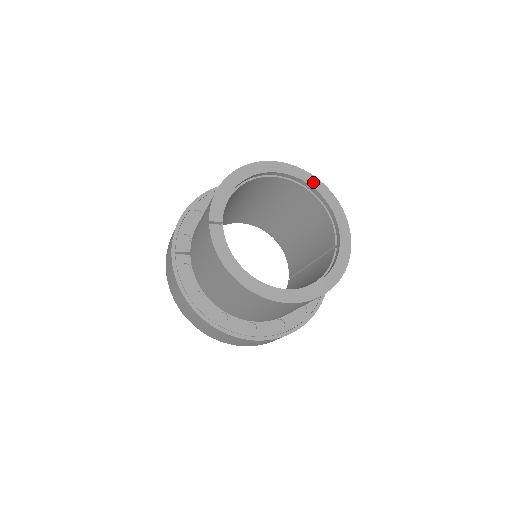
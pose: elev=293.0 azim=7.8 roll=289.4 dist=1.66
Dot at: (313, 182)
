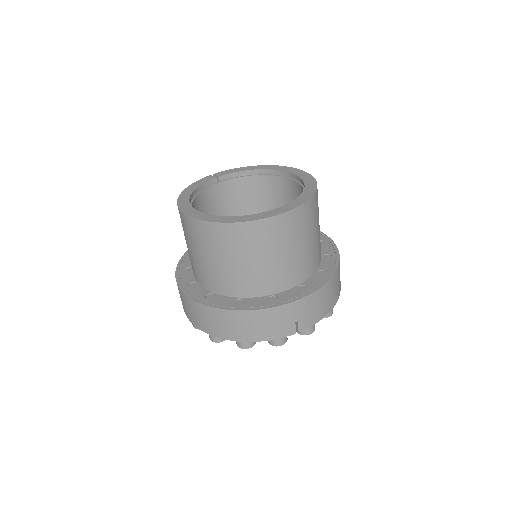
Dot at: (310, 183)
